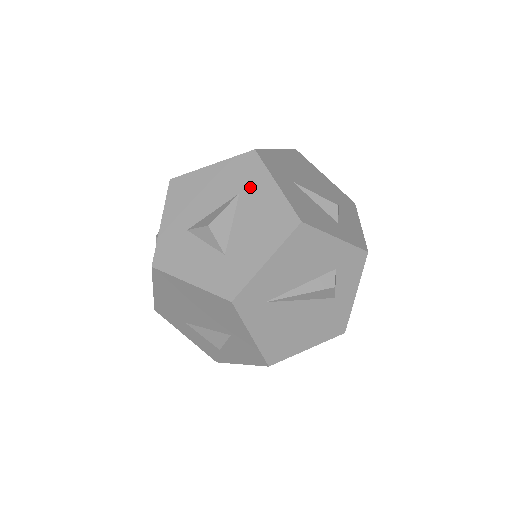
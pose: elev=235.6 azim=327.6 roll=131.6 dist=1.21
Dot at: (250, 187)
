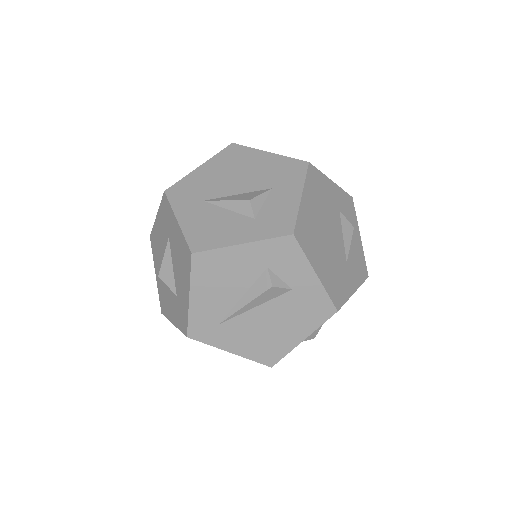
Dot at: (170, 229)
